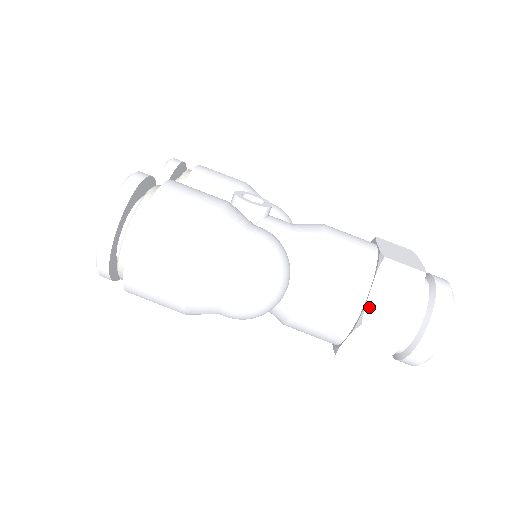
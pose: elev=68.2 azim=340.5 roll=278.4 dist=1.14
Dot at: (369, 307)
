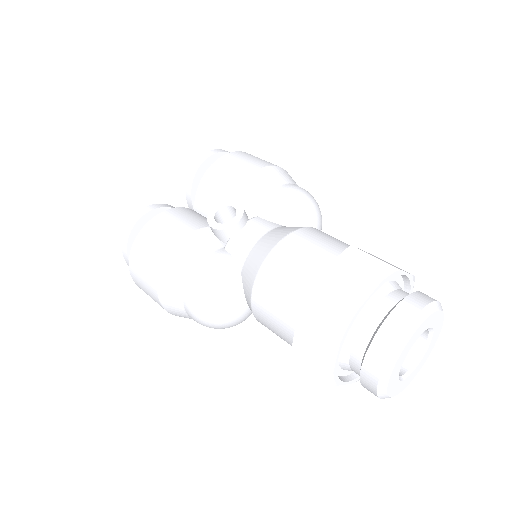
Dot at: (296, 345)
